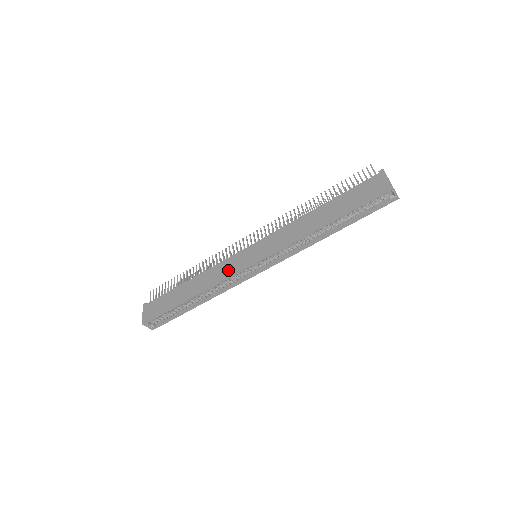
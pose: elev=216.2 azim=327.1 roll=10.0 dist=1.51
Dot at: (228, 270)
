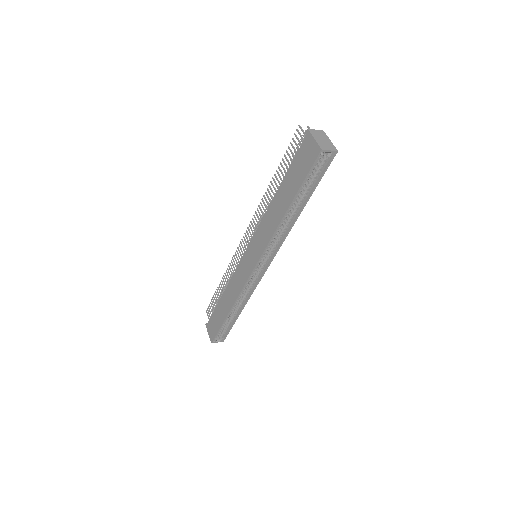
Dot at: (241, 279)
